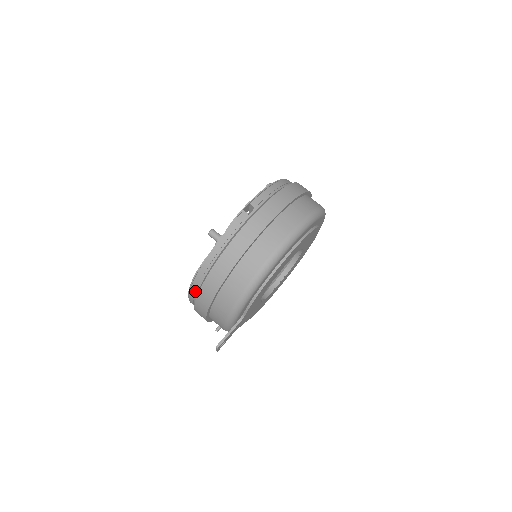
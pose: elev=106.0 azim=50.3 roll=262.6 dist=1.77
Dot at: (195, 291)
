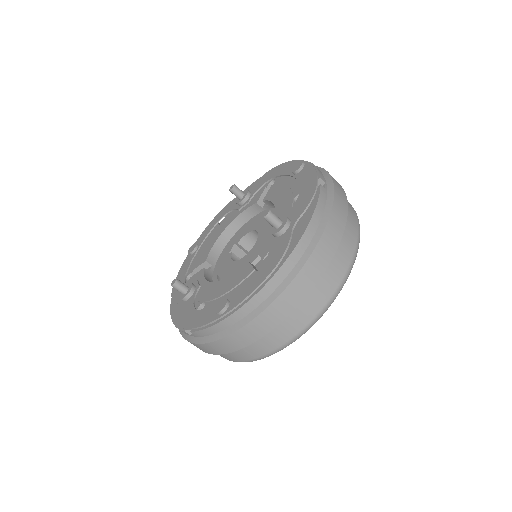
Dot at: occluded
